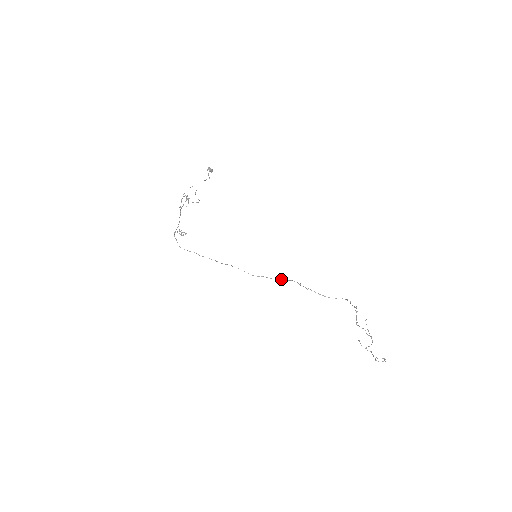
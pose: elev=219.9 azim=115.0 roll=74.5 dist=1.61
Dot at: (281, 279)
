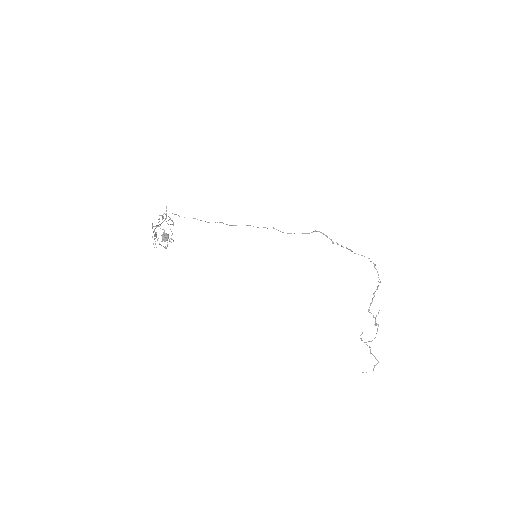
Dot at: occluded
